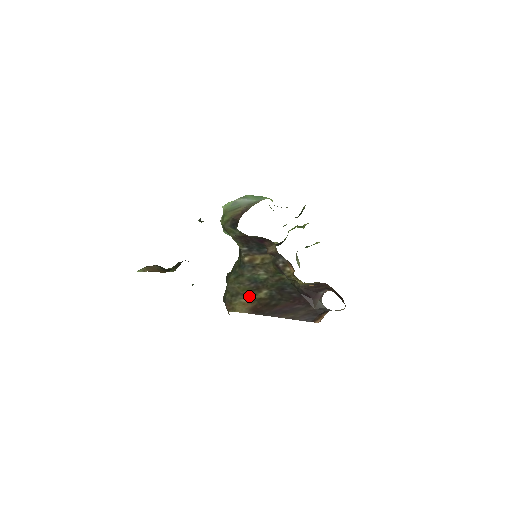
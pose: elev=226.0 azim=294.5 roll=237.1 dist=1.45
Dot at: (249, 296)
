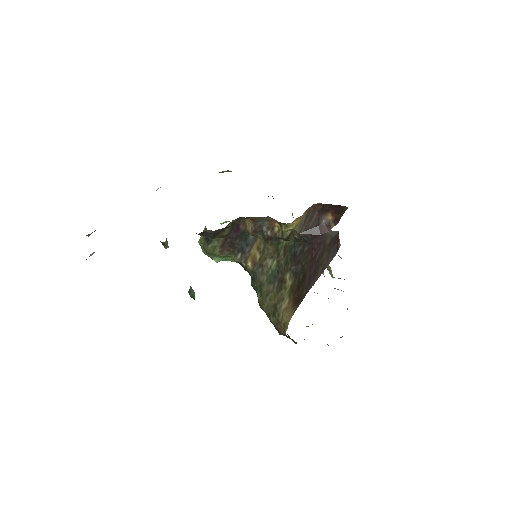
Dot at: (283, 297)
